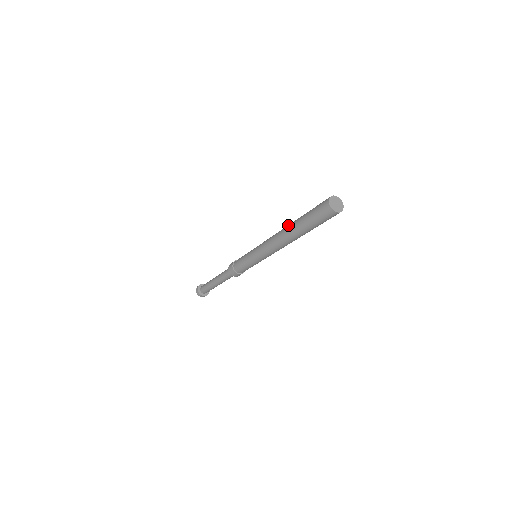
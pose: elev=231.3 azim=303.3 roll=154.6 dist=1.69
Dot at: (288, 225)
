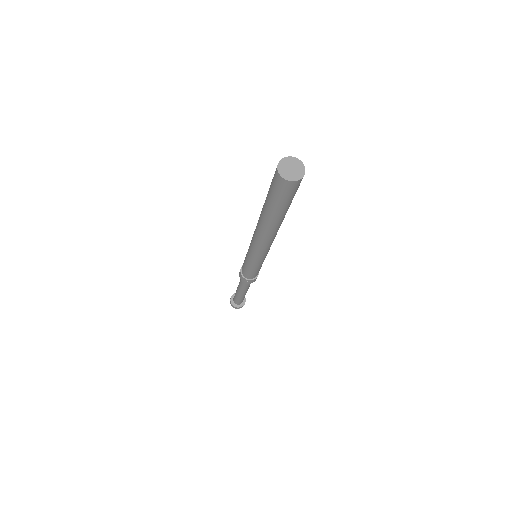
Dot at: occluded
